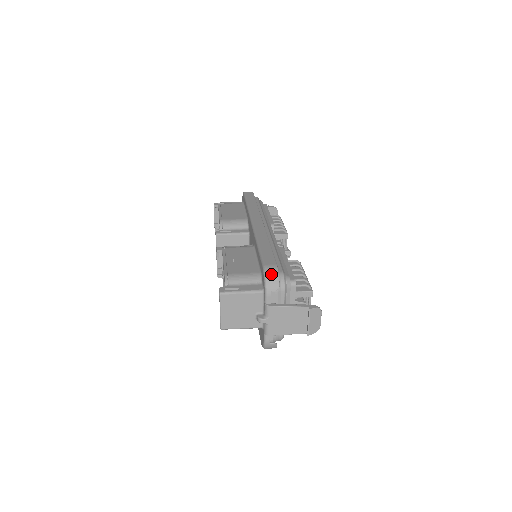
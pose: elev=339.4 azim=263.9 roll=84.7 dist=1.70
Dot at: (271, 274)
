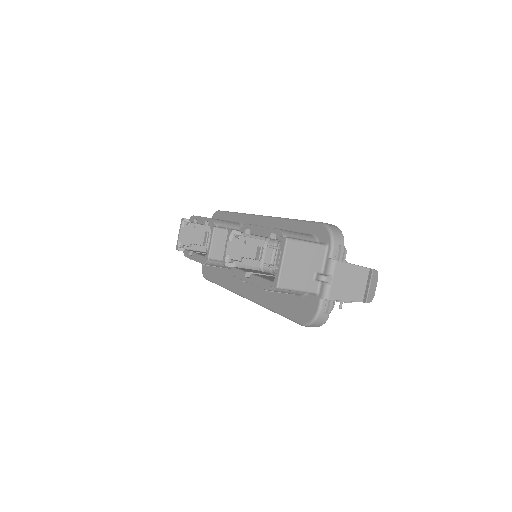
Dot at: (334, 228)
